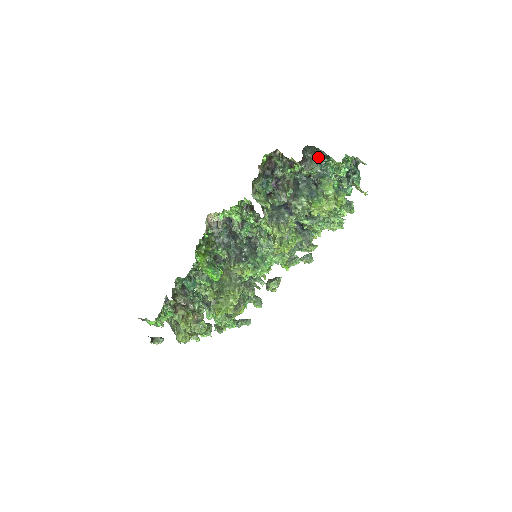
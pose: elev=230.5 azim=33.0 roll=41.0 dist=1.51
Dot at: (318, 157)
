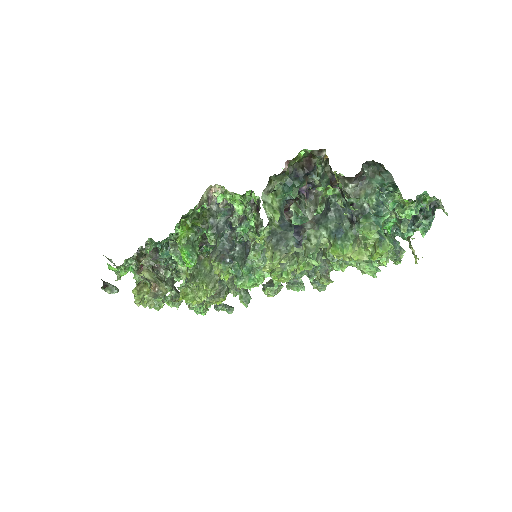
Dot at: (381, 181)
